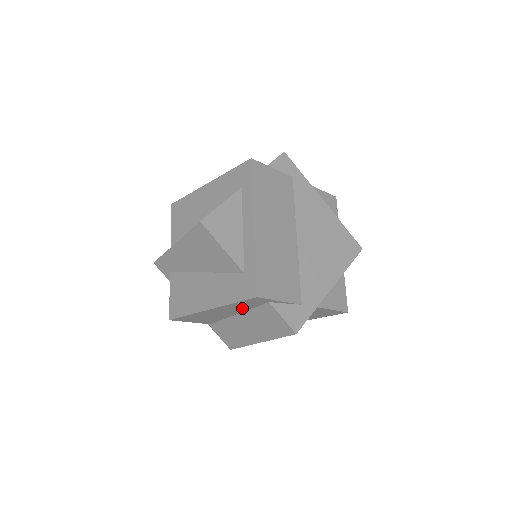
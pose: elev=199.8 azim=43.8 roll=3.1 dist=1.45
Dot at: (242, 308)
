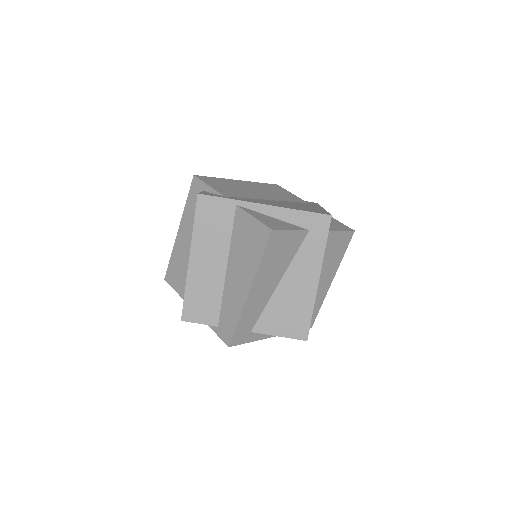
Dot at: occluded
